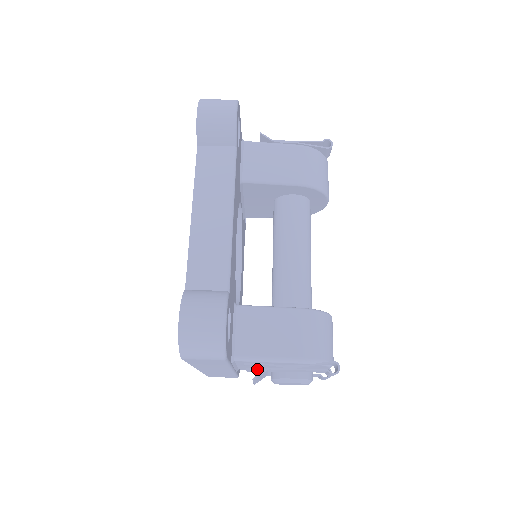
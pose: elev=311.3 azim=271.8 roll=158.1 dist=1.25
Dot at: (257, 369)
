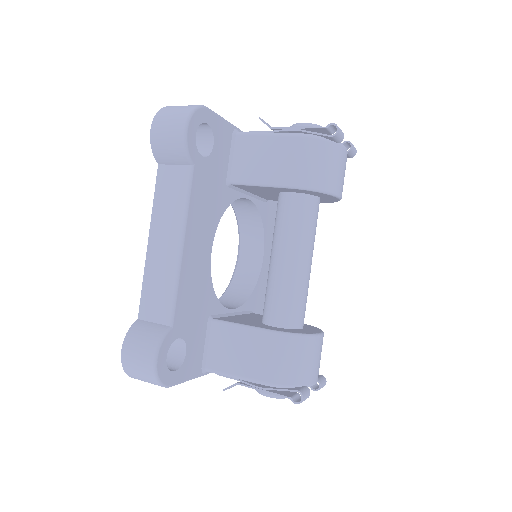
Dot at: occluded
